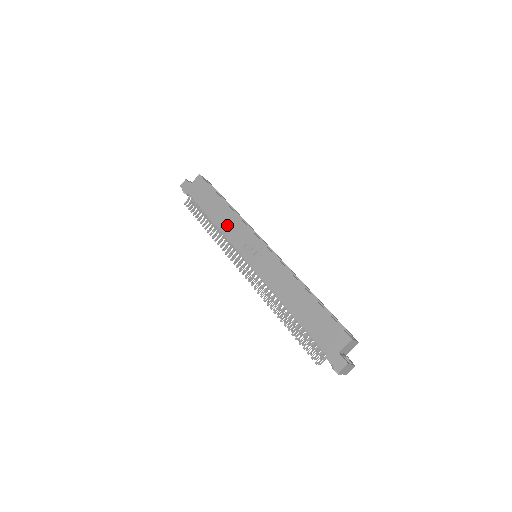
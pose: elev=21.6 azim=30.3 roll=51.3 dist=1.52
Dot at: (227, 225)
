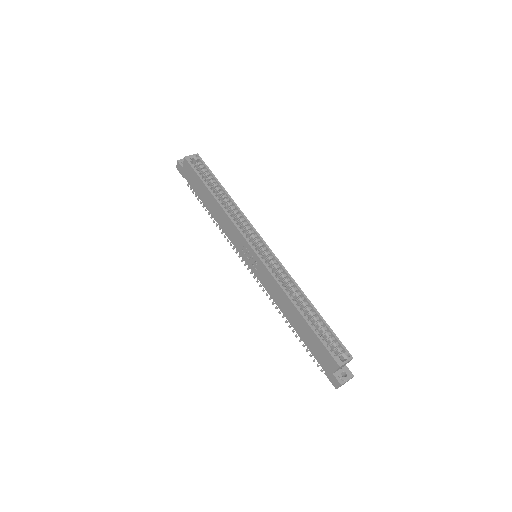
Dot at: (223, 223)
